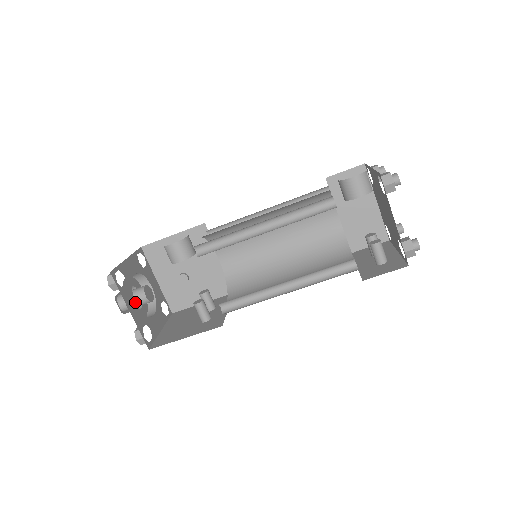
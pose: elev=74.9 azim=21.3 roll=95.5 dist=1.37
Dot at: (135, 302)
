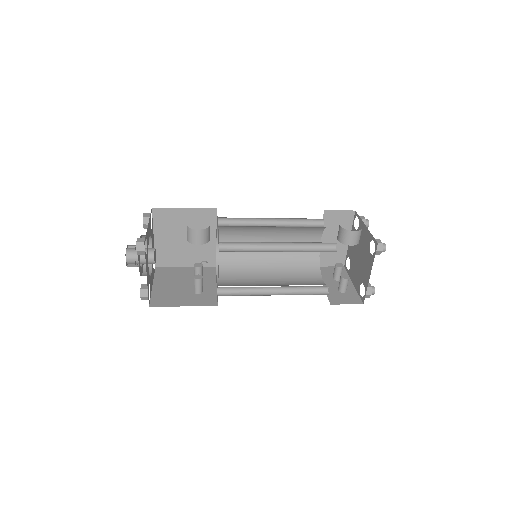
Dot at: occluded
